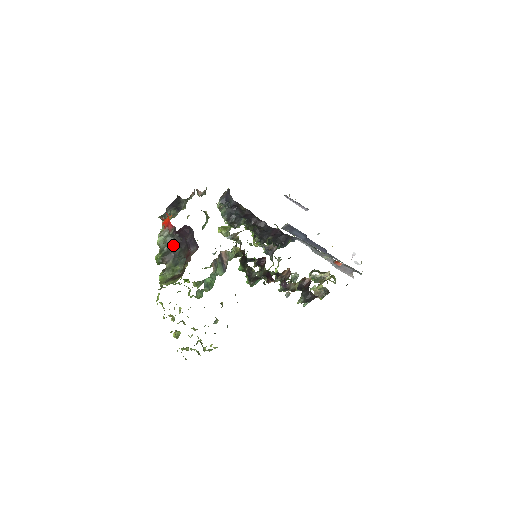
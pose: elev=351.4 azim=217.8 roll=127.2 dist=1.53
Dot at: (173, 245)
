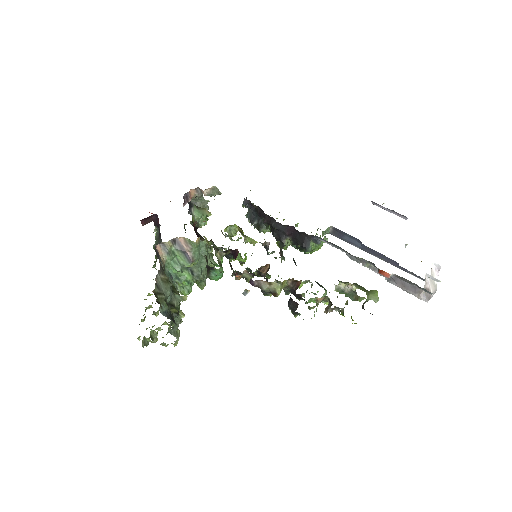
Dot at: (159, 238)
